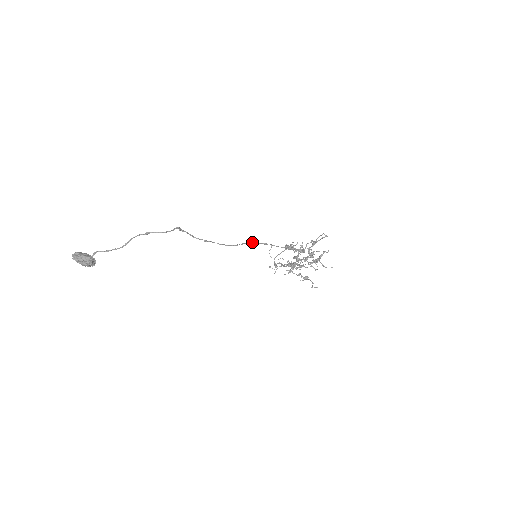
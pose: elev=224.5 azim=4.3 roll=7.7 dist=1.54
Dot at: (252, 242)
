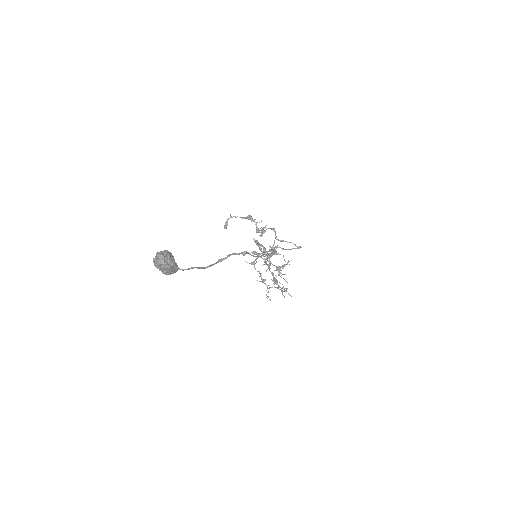
Dot at: occluded
